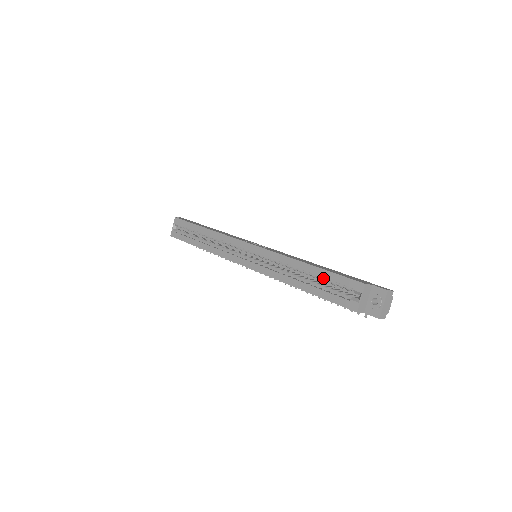
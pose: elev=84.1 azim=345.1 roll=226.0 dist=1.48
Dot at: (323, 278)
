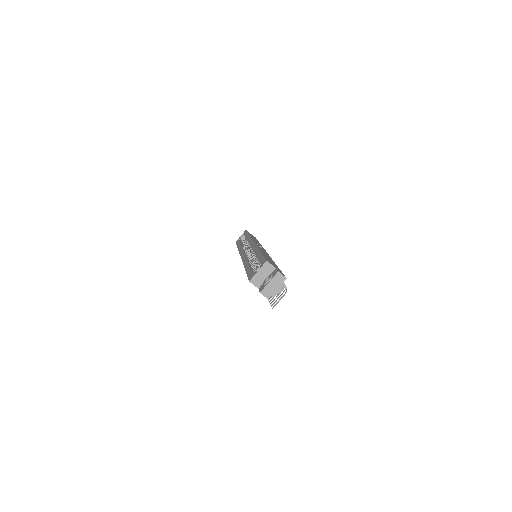
Dot at: (258, 261)
